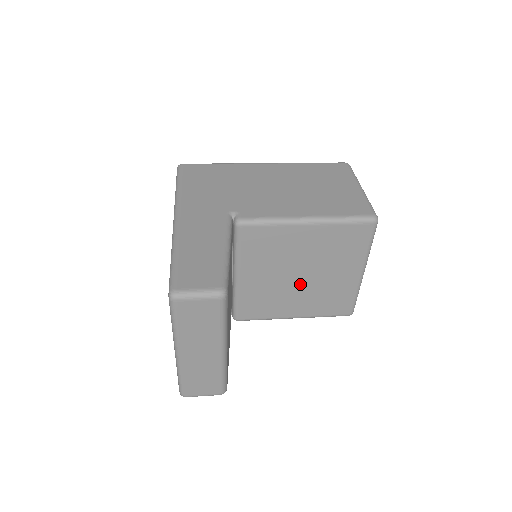
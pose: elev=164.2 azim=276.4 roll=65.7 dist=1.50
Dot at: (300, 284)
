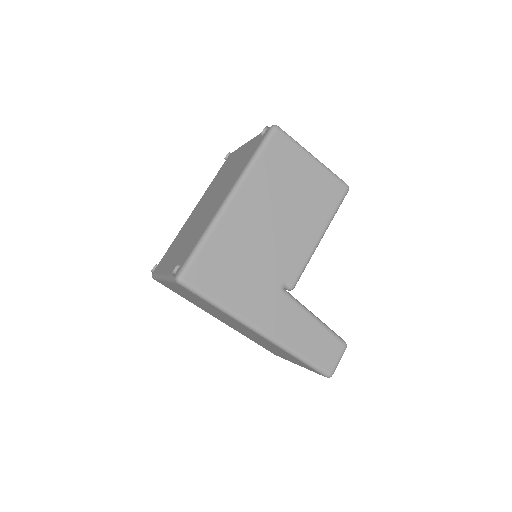
Dot at: occluded
